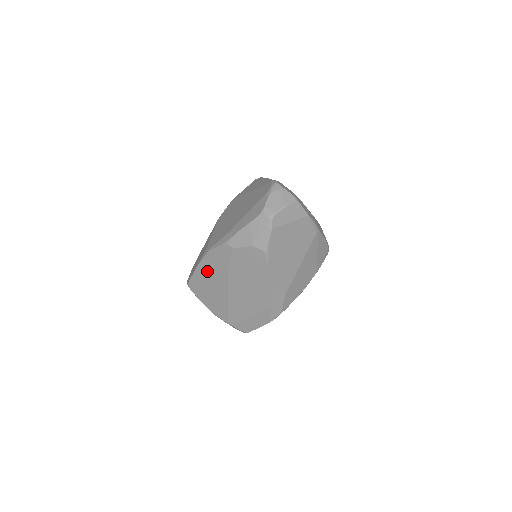
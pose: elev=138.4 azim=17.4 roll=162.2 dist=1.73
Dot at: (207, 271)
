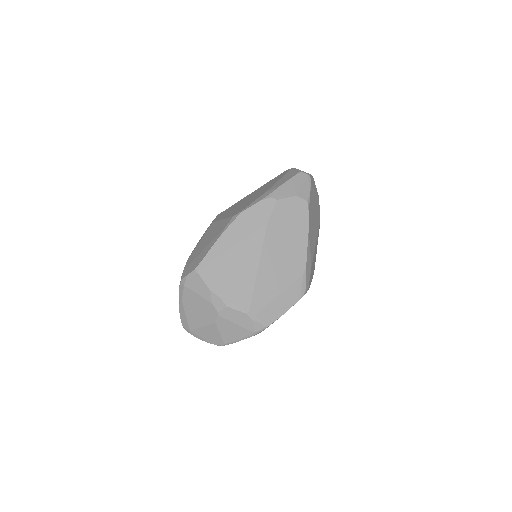
Dot at: (234, 238)
